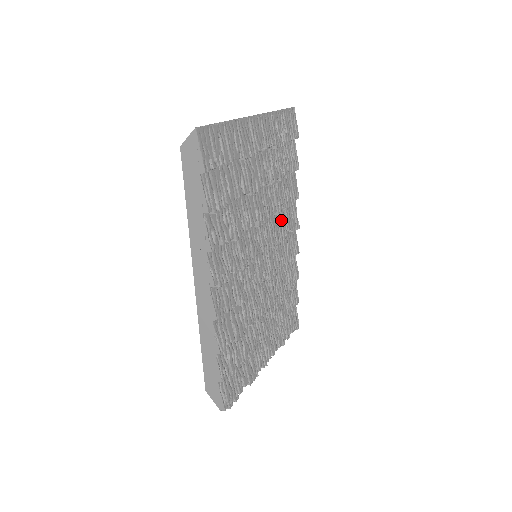
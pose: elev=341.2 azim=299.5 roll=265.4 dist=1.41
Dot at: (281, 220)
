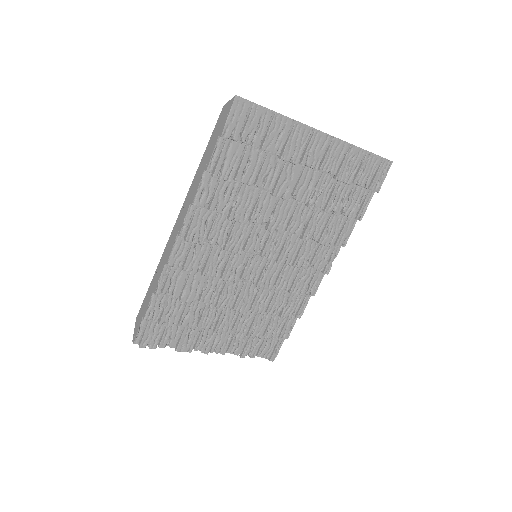
Dot at: (307, 249)
